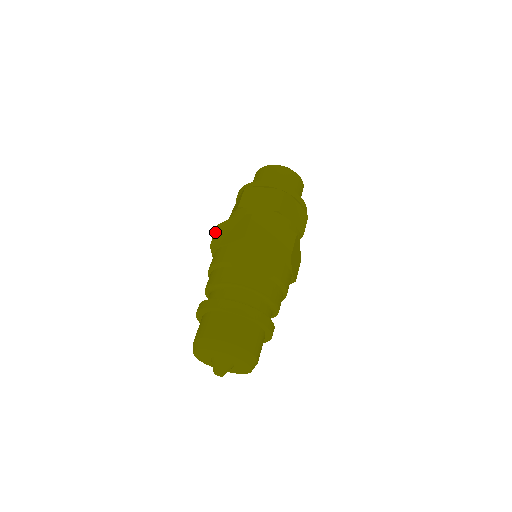
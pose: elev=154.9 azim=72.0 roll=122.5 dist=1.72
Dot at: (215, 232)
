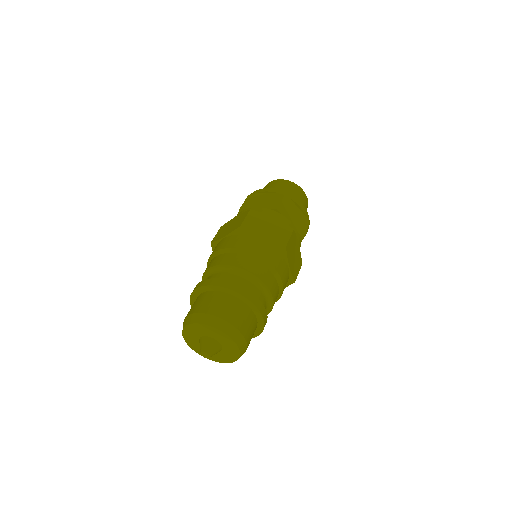
Dot at: (217, 232)
